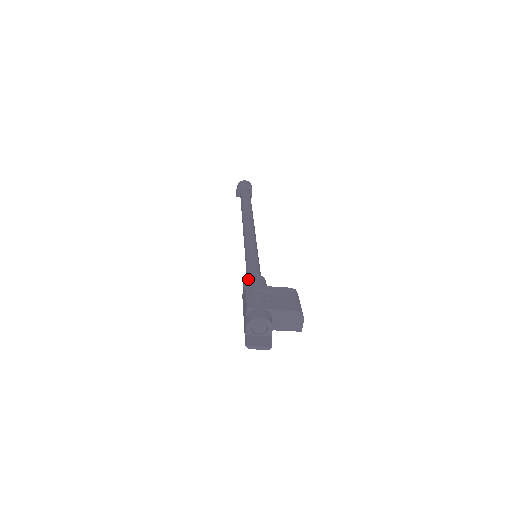
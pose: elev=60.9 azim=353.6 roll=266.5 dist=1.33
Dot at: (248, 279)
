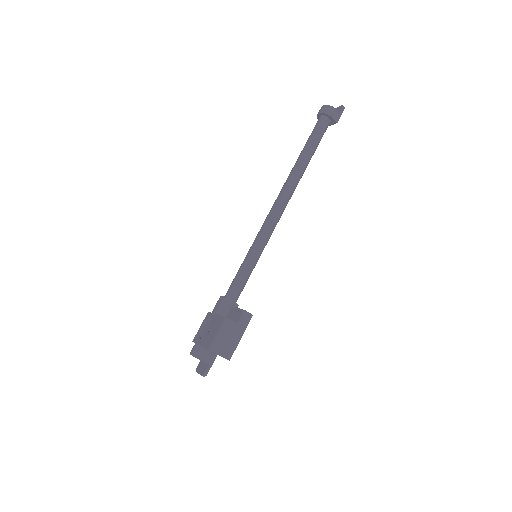
Dot at: (217, 301)
